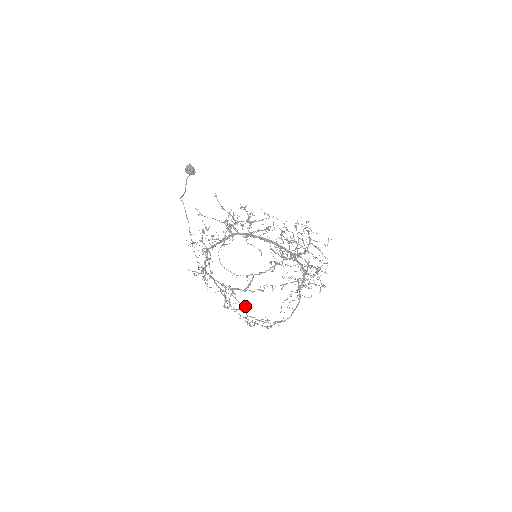
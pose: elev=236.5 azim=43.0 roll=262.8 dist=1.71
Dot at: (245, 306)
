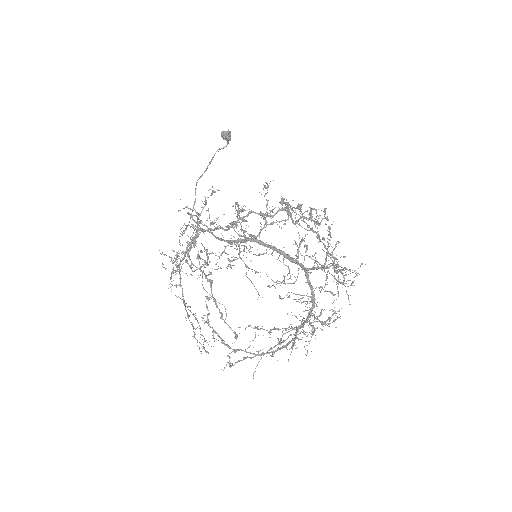
Dot at: (206, 340)
